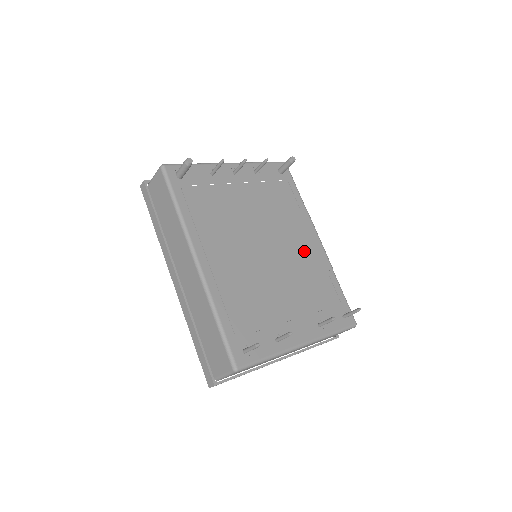
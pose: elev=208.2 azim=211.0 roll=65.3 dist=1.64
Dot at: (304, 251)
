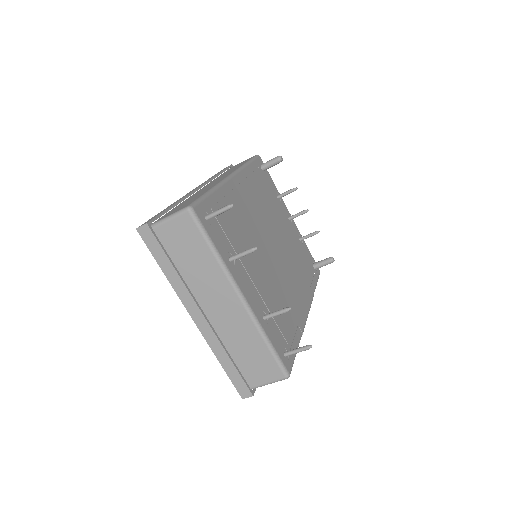
Dot at: (293, 293)
